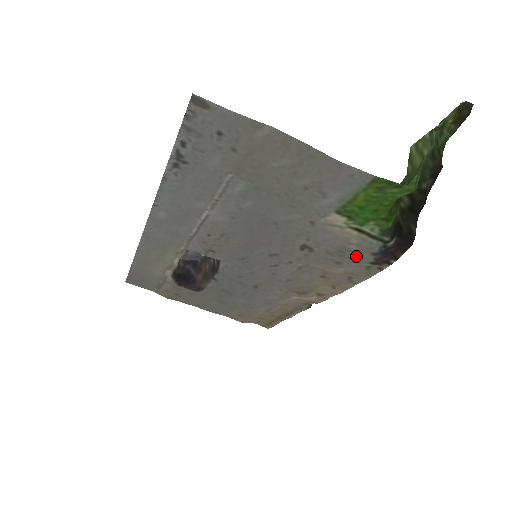
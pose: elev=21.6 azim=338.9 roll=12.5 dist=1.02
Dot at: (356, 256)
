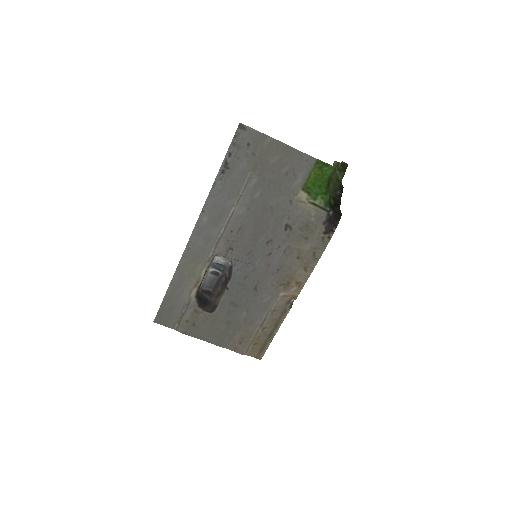
Dot at: (315, 228)
